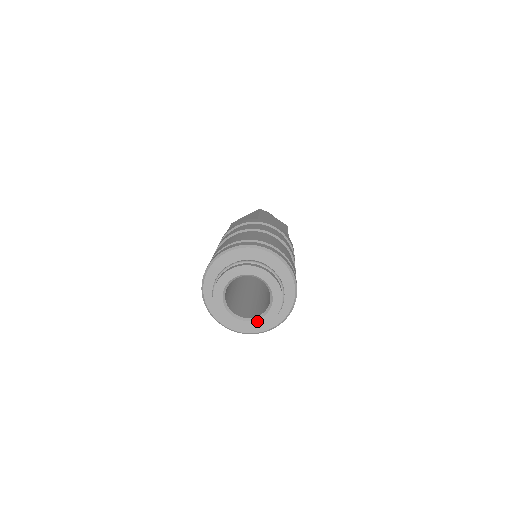
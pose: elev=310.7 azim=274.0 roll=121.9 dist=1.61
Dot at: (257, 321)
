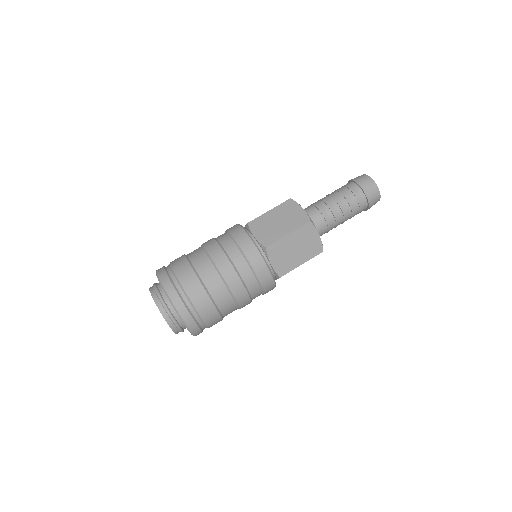
Dot at: occluded
